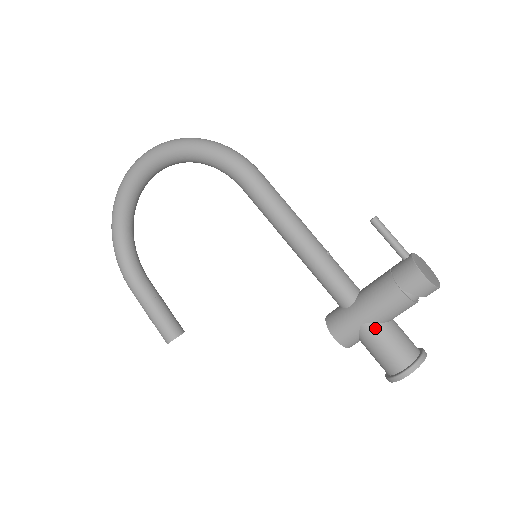
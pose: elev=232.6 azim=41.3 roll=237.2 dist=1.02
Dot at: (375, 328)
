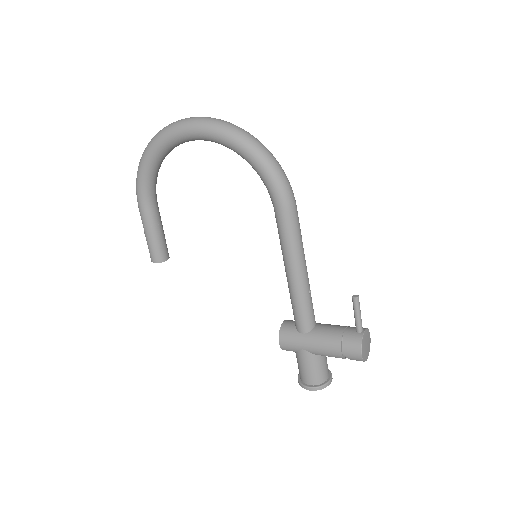
Dot at: (310, 356)
